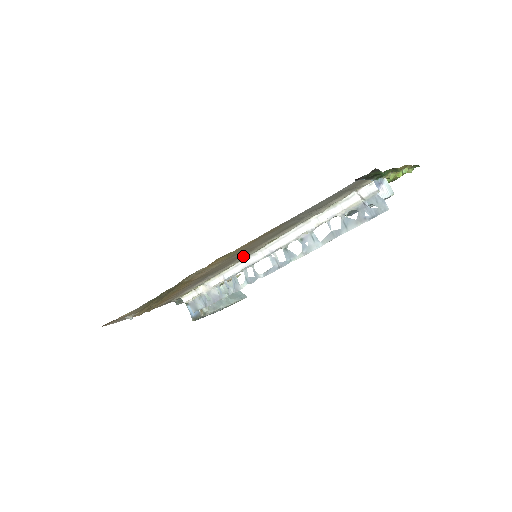
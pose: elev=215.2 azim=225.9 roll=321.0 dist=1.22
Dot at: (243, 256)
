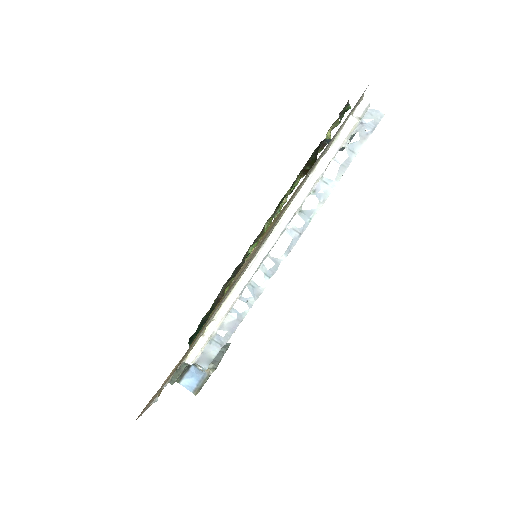
Dot at: (262, 243)
